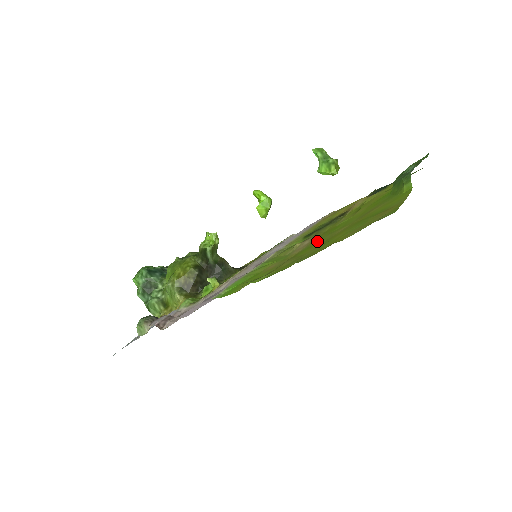
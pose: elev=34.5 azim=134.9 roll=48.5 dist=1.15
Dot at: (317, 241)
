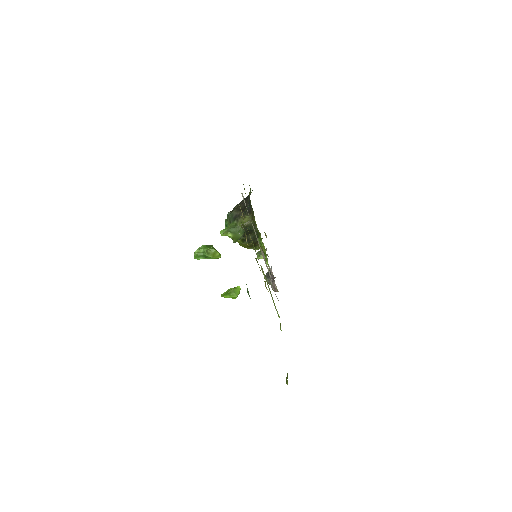
Dot at: occluded
